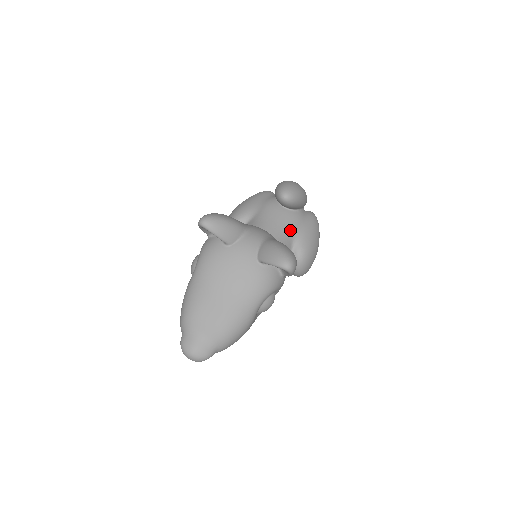
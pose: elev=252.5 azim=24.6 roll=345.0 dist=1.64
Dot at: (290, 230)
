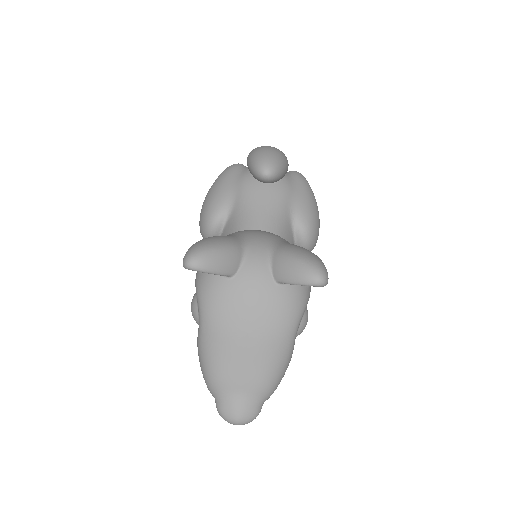
Dot at: (283, 208)
